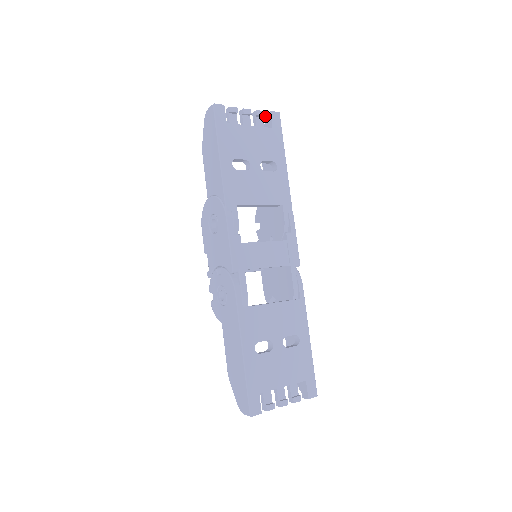
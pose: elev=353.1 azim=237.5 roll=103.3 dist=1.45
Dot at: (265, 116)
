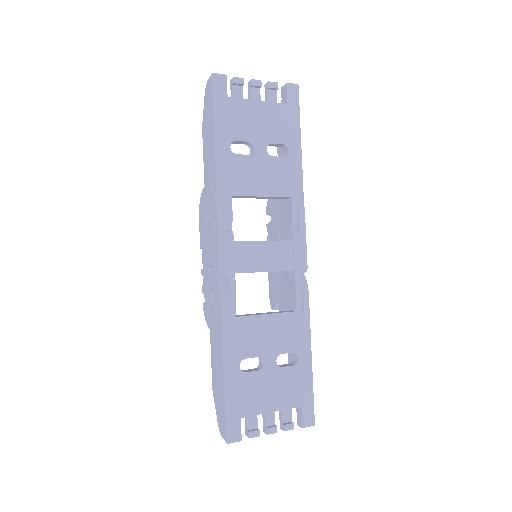
Dot at: (281, 89)
